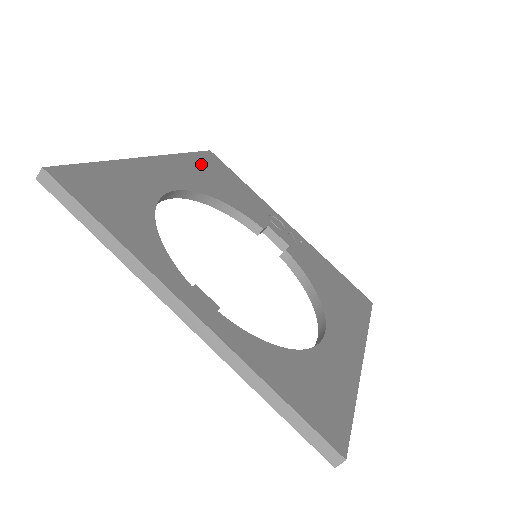
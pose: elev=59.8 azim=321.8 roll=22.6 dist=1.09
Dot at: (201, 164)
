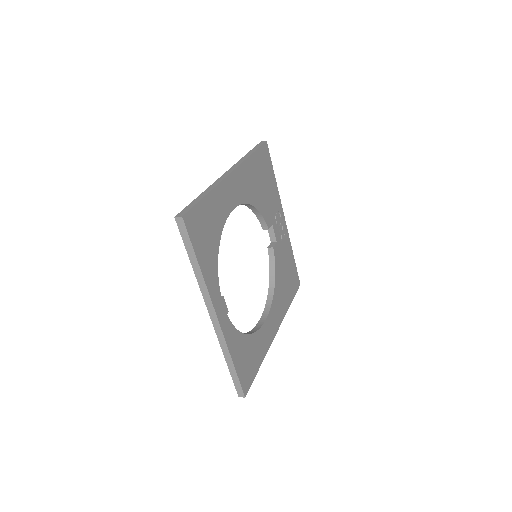
Dot at: (256, 165)
